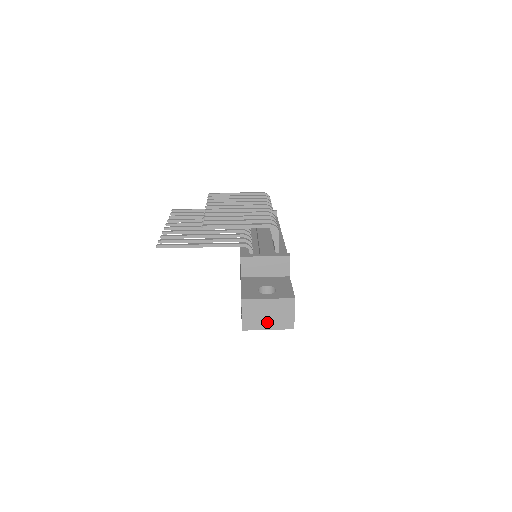
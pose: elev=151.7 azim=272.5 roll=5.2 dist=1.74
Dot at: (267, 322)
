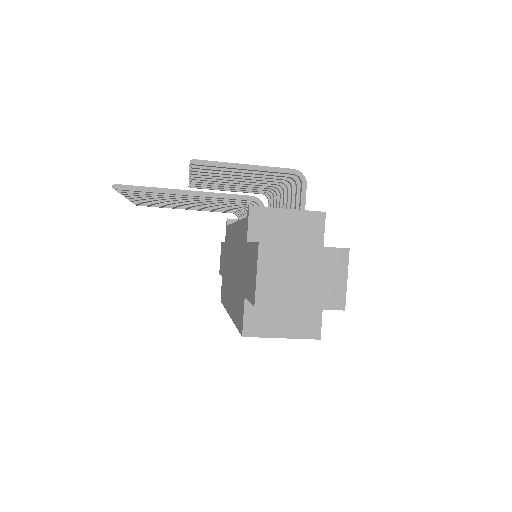
Dot at: (300, 292)
